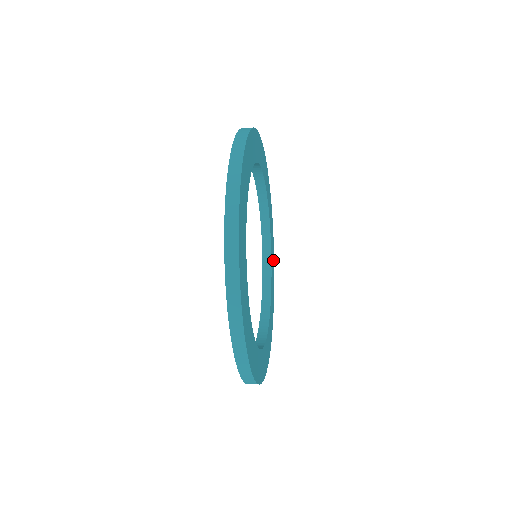
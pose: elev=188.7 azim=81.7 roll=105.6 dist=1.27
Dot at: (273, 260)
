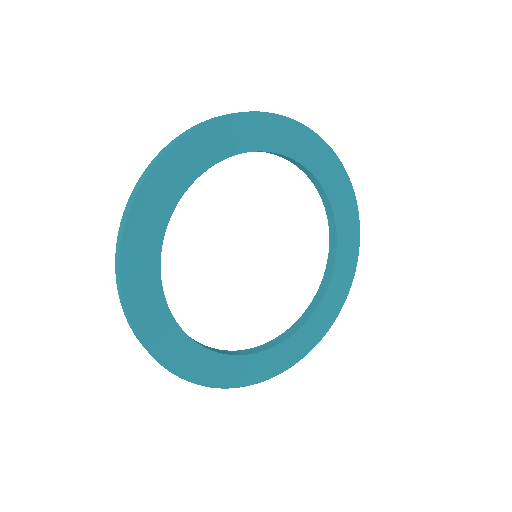
Dot at: (305, 137)
